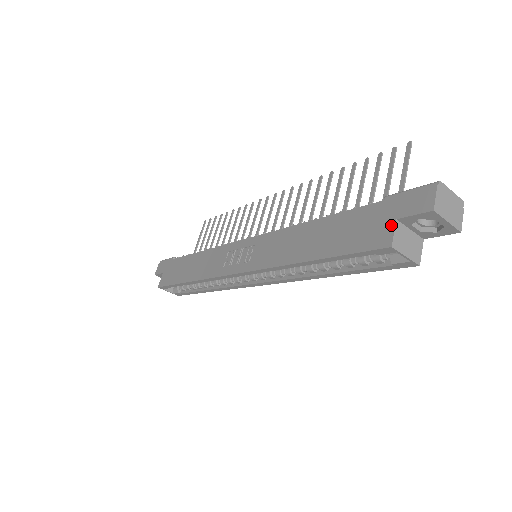
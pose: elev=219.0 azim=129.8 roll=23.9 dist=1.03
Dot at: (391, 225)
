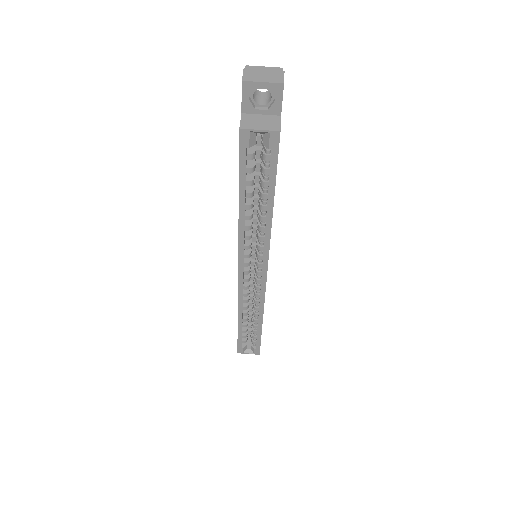
Dot at: (240, 120)
